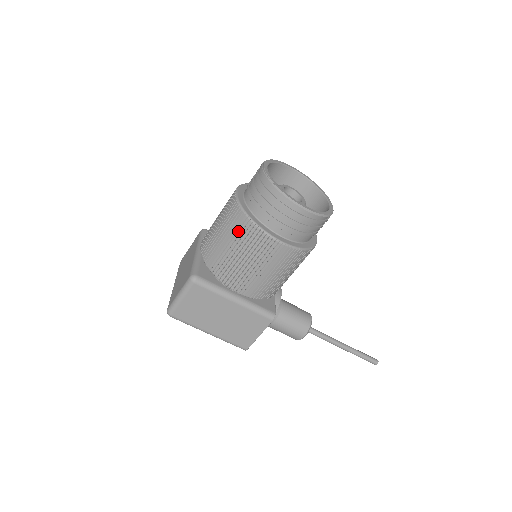
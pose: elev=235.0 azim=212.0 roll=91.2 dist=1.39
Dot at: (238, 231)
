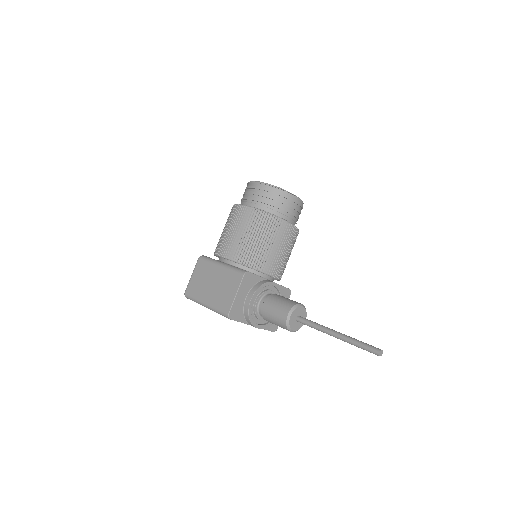
Dot at: occluded
